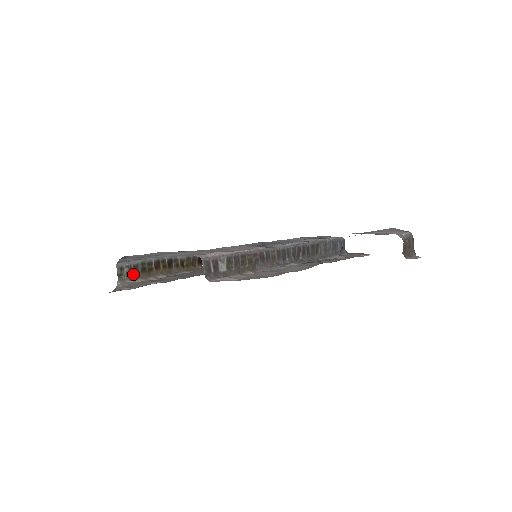
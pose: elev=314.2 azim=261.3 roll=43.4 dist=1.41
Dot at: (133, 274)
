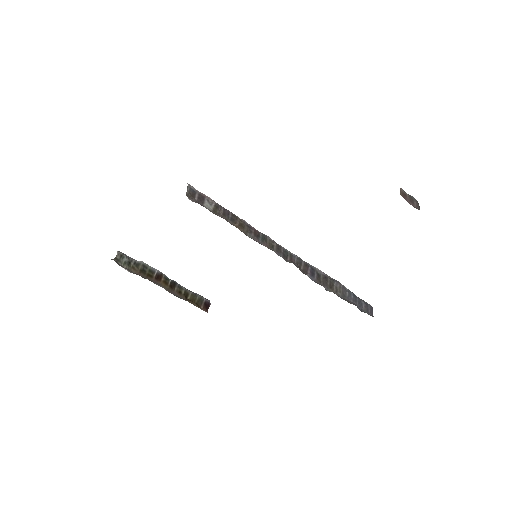
Dot at: (131, 267)
